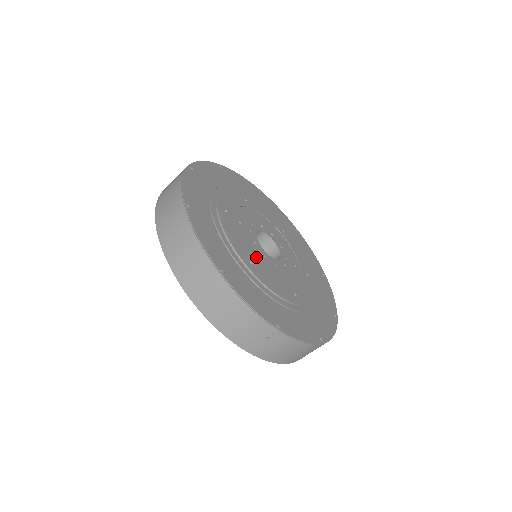
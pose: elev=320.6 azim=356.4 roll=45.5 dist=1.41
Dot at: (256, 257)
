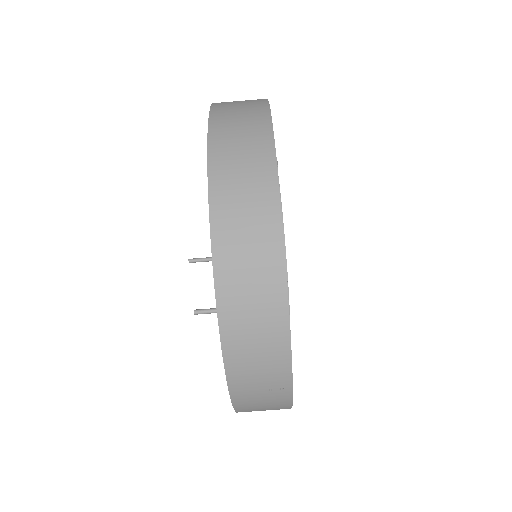
Dot at: occluded
